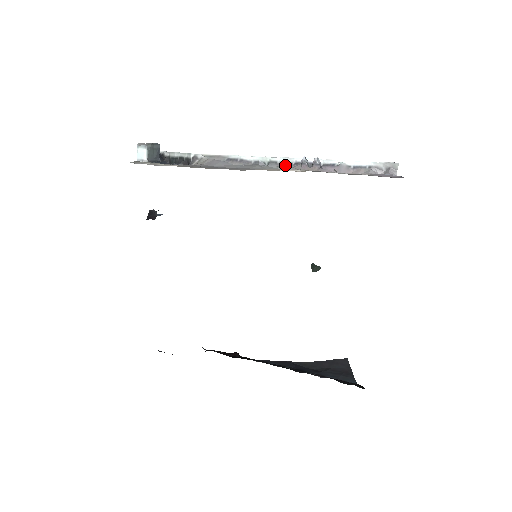
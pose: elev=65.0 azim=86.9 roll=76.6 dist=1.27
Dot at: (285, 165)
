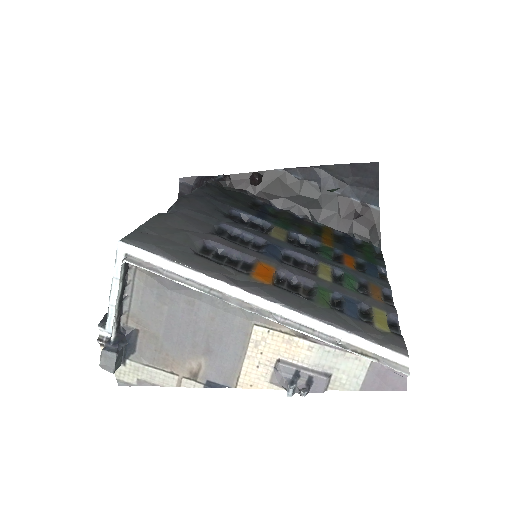
Dot at: (267, 316)
